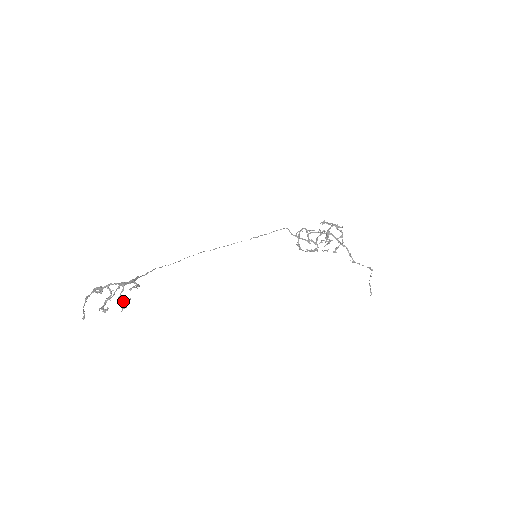
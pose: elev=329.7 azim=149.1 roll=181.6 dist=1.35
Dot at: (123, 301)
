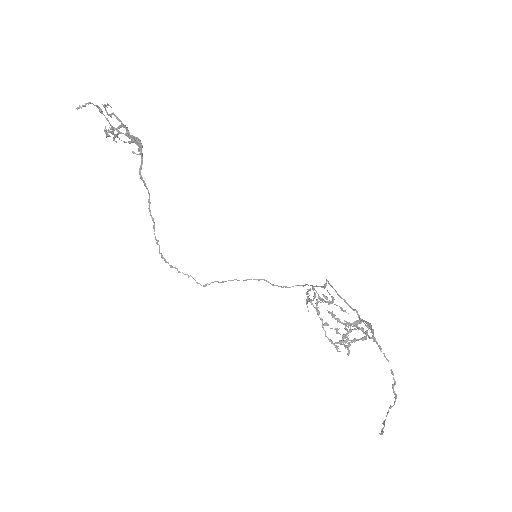
Dot at: (118, 137)
